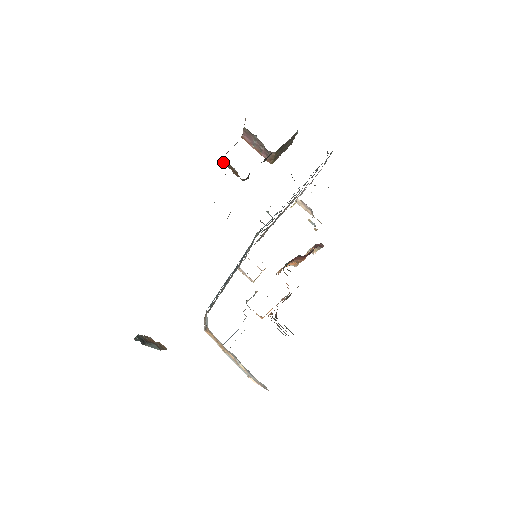
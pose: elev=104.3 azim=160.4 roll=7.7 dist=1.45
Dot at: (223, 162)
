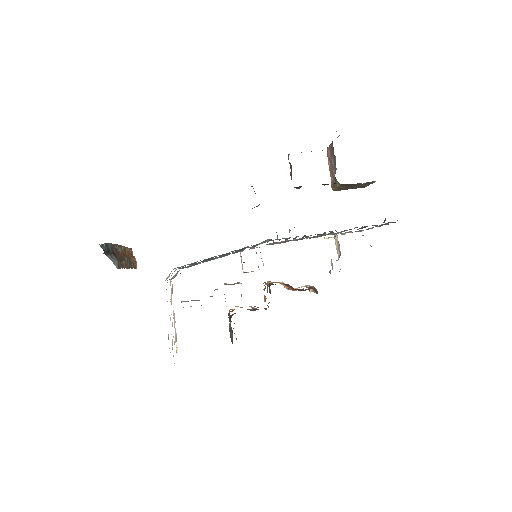
Dot at: occluded
